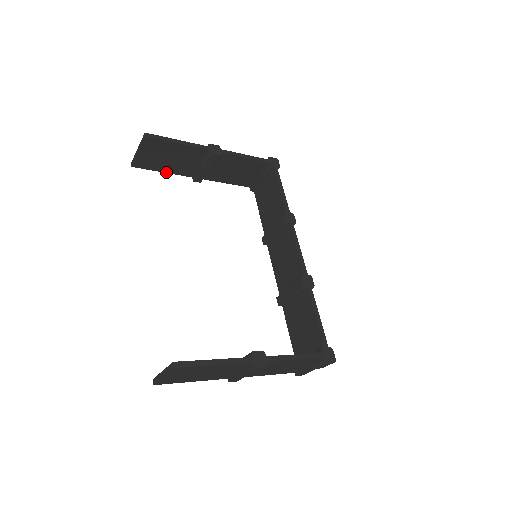
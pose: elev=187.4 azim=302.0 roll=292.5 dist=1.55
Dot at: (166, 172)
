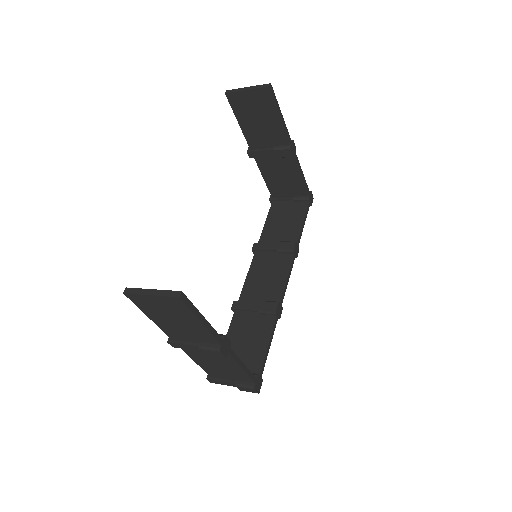
Dot at: (240, 125)
